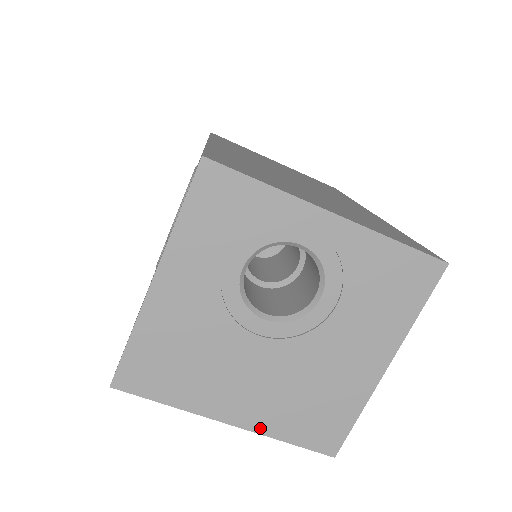
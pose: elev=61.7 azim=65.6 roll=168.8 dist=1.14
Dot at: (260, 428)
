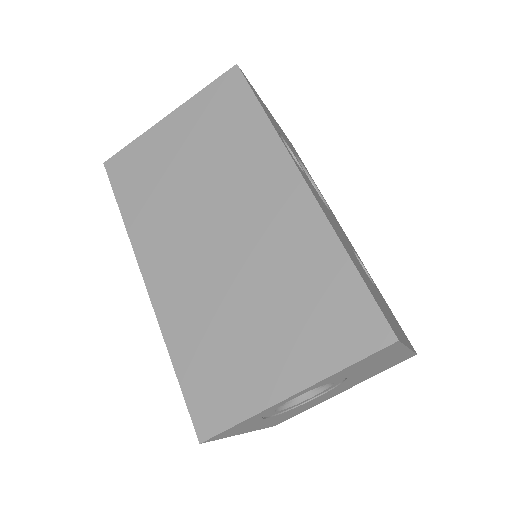
Dot at: occluded
